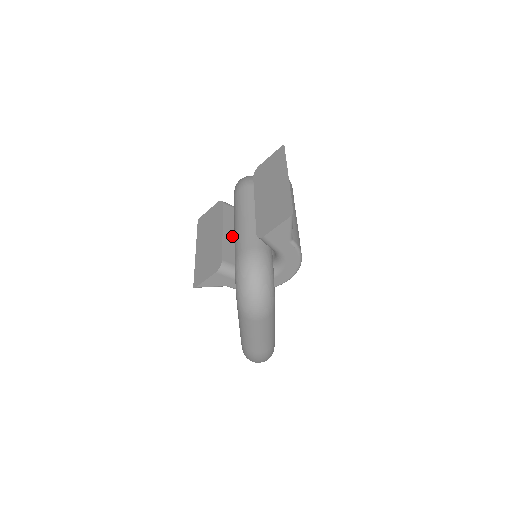
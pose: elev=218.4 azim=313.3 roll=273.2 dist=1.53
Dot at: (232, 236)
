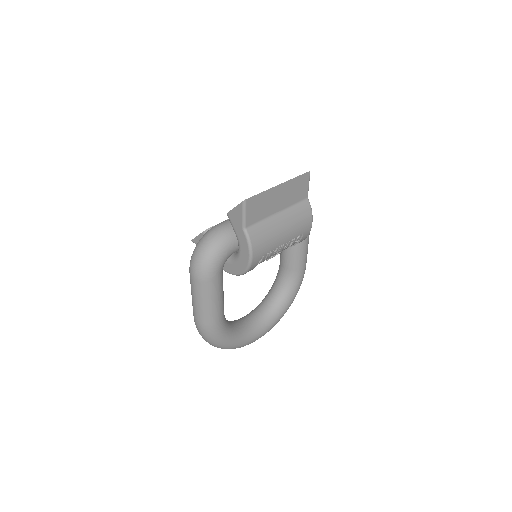
Dot at: occluded
